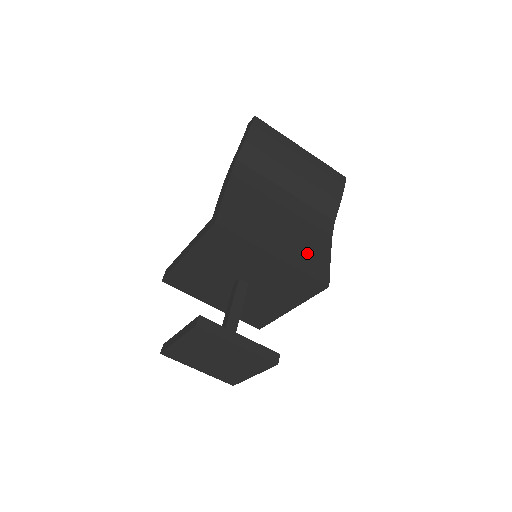
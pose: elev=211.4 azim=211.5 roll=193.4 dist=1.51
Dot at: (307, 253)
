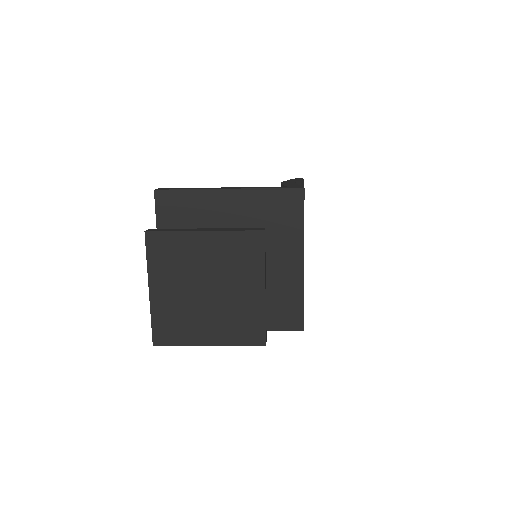
Dot at: occluded
